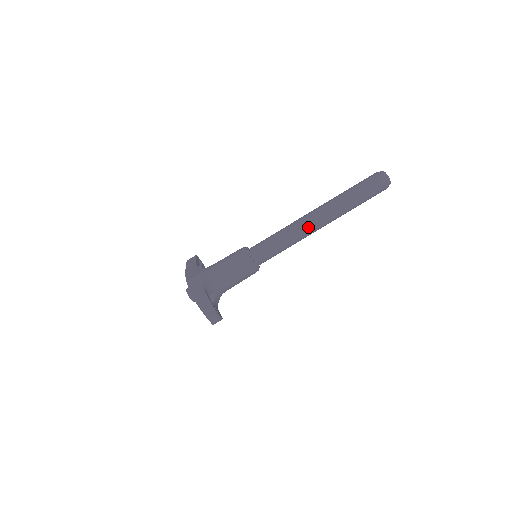
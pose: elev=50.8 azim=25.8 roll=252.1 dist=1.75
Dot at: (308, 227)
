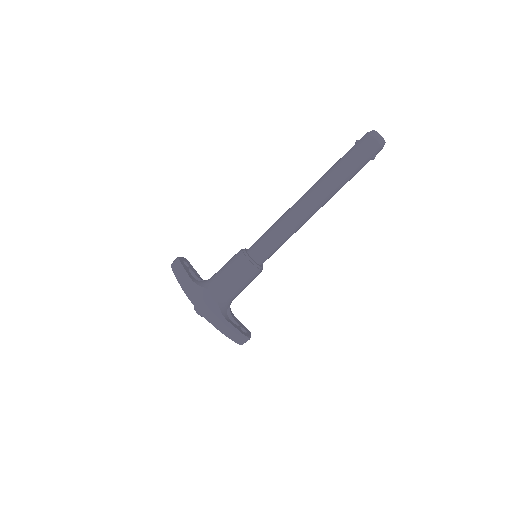
Dot at: (308, 218)
